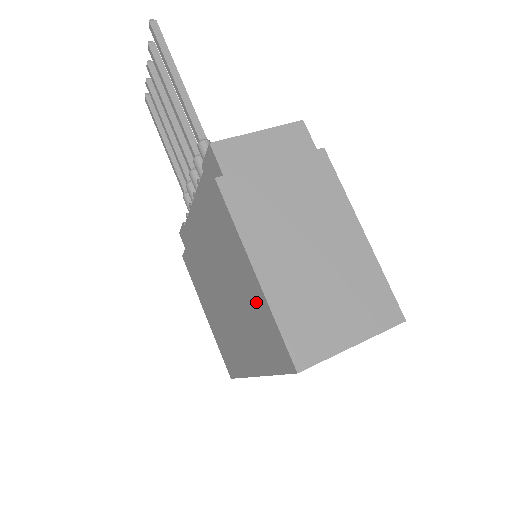
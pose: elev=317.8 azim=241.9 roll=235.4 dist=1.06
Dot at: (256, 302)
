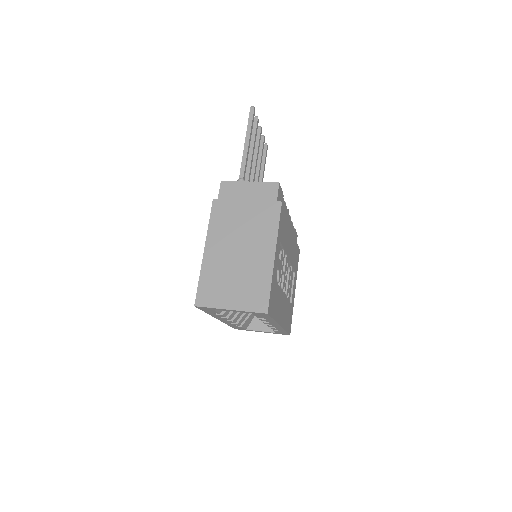
Dot at: occluded
